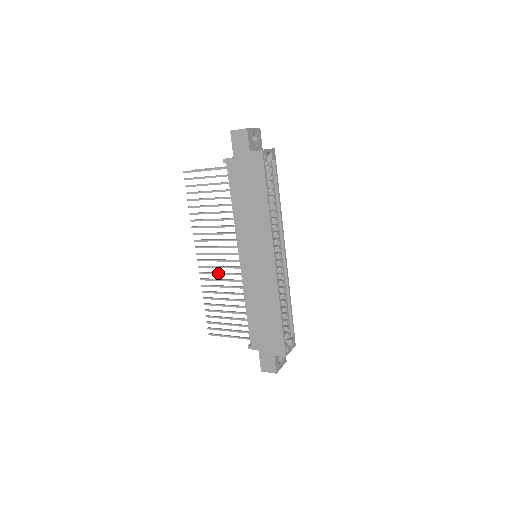
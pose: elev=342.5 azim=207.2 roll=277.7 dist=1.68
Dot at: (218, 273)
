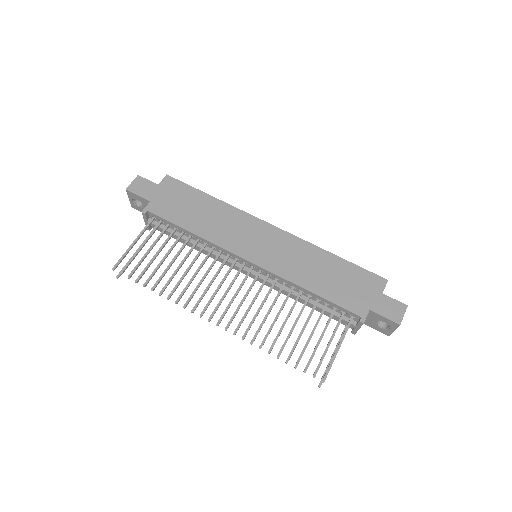
Dot at: (249, 306)
